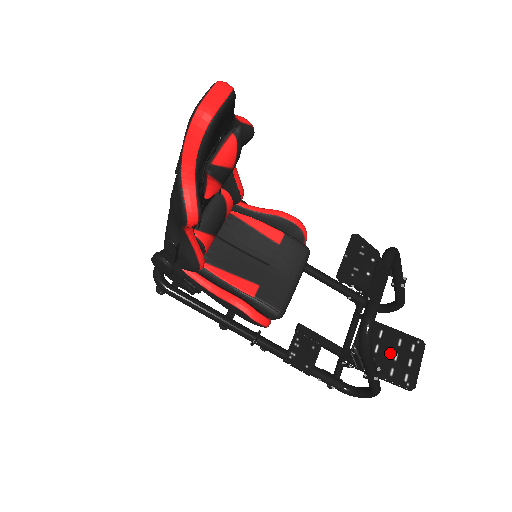
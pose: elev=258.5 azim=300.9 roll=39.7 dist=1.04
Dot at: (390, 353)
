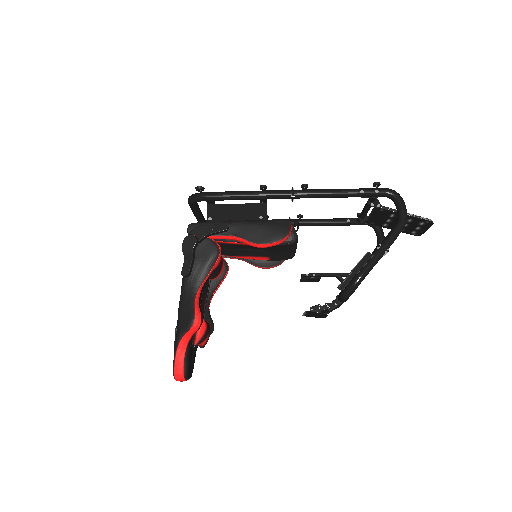
Dot at: occluded
